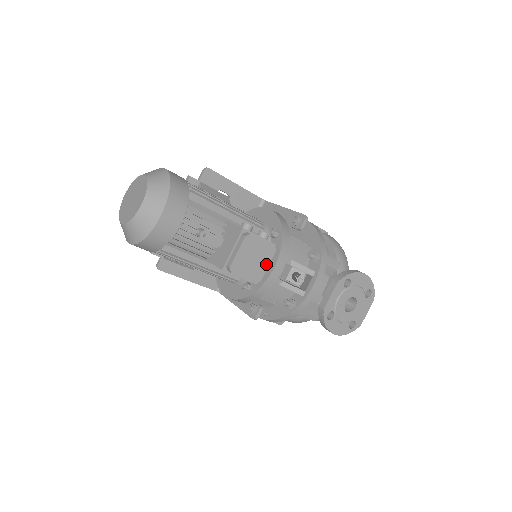
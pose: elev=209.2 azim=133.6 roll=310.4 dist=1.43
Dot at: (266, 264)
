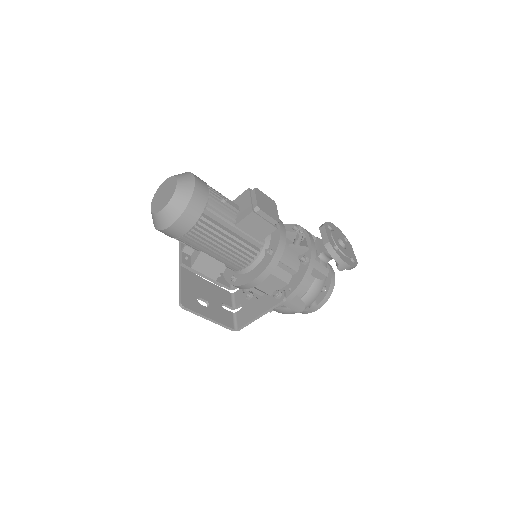
Dot at: (276, 211)
